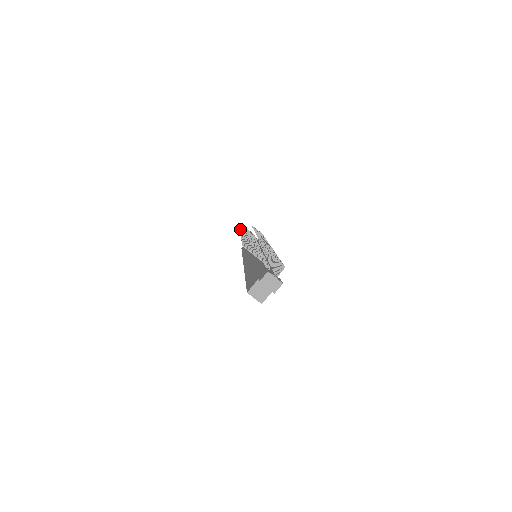
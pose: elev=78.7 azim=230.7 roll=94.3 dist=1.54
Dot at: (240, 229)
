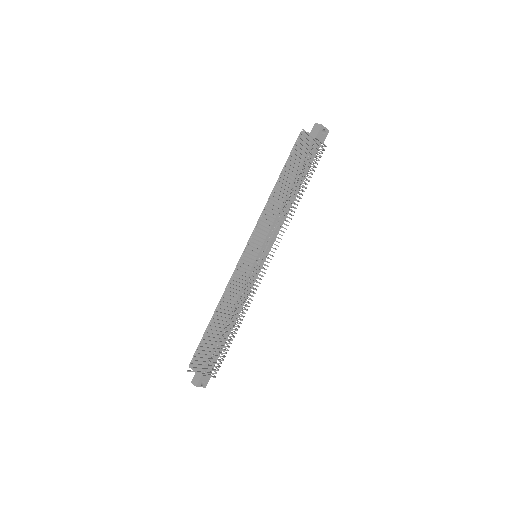
Dot at: occluded
